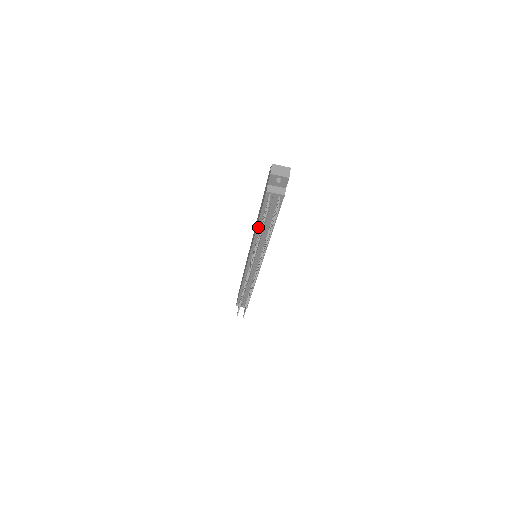
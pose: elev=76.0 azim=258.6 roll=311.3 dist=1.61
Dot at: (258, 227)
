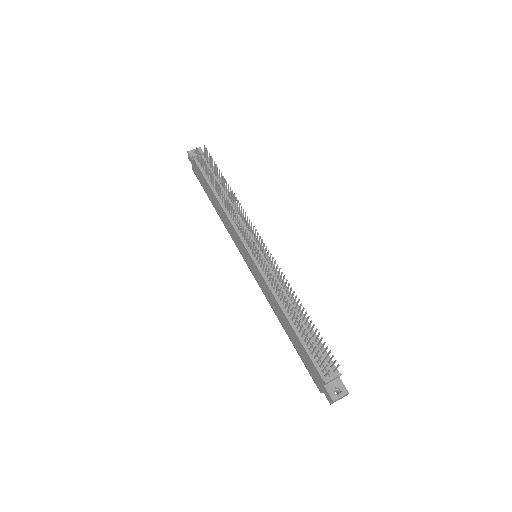
Dot at: (217, 197)
